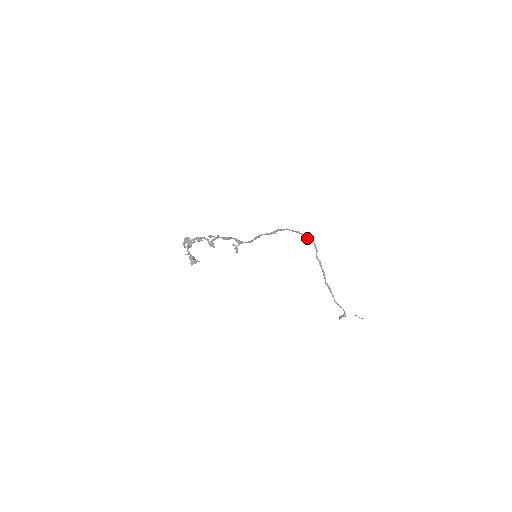
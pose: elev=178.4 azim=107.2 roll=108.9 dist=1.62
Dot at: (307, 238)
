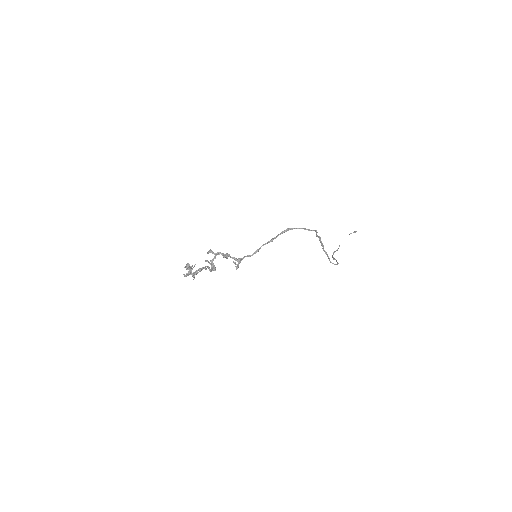
Dot at: (308, 230)
